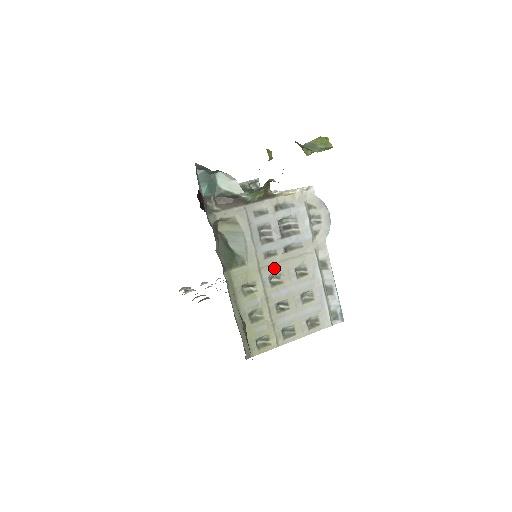
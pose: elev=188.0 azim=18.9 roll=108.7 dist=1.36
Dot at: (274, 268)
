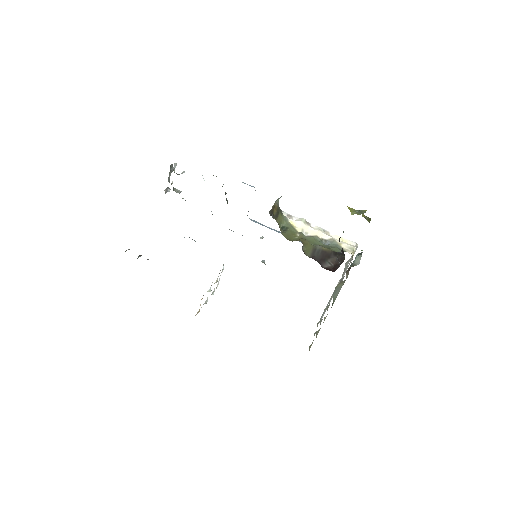
Dot at: occluded
